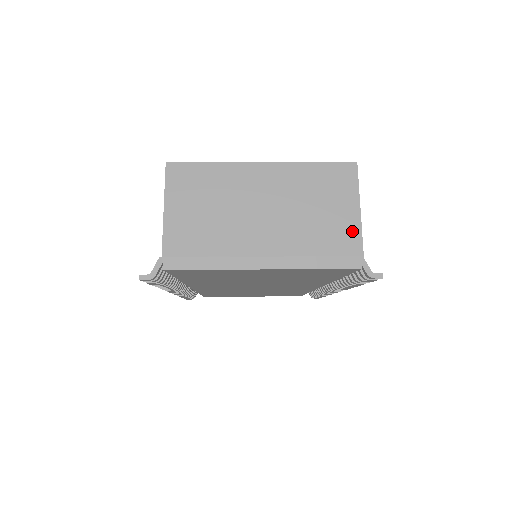
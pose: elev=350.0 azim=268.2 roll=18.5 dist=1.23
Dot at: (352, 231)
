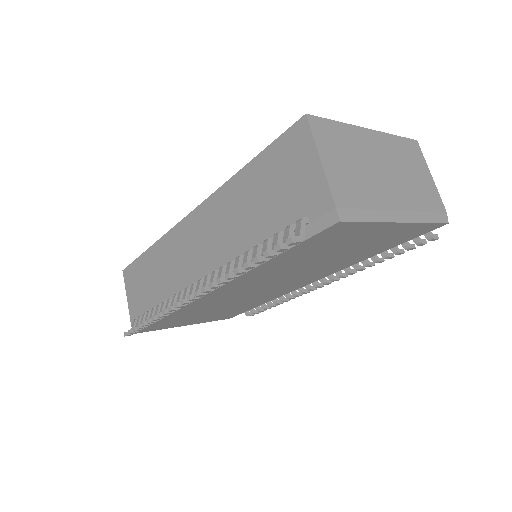
Dot at: (435, 193)
